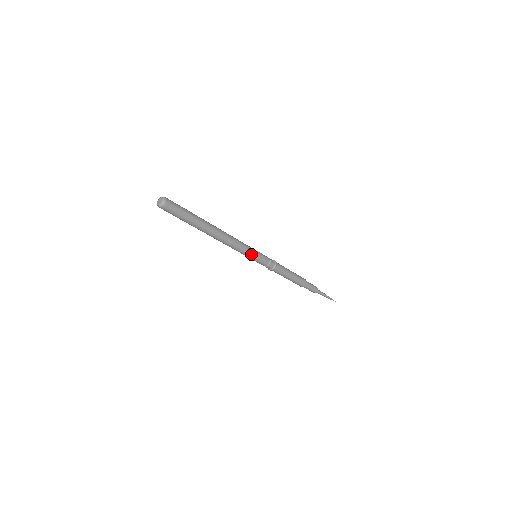
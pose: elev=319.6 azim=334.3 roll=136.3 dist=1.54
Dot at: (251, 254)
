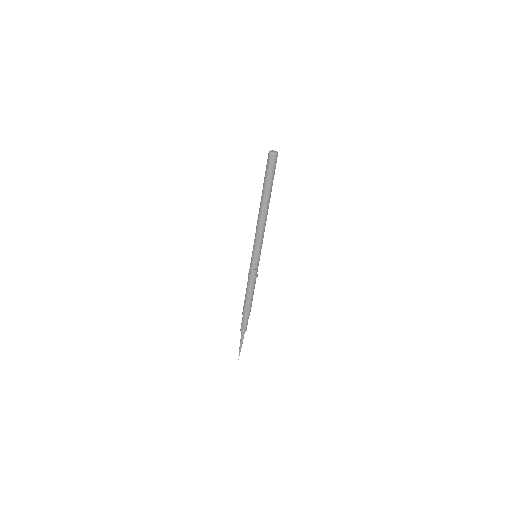
Dot at: occluded
